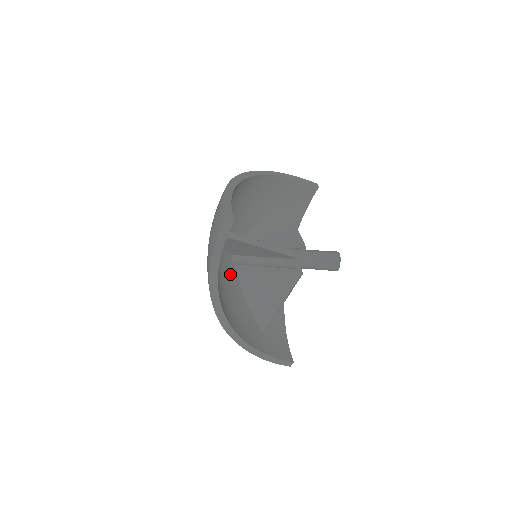
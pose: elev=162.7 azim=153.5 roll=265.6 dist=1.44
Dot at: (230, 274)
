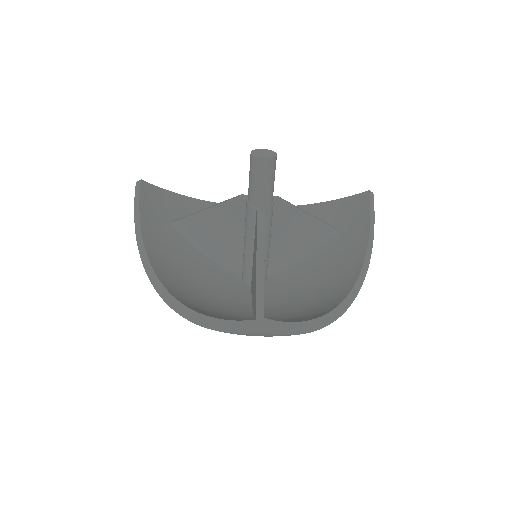
Dot at: (232, 288)
